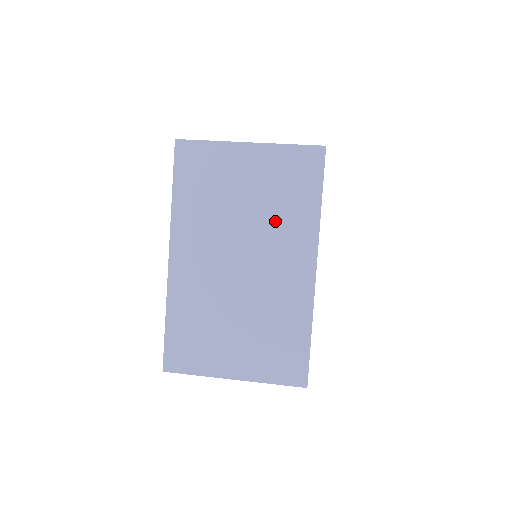
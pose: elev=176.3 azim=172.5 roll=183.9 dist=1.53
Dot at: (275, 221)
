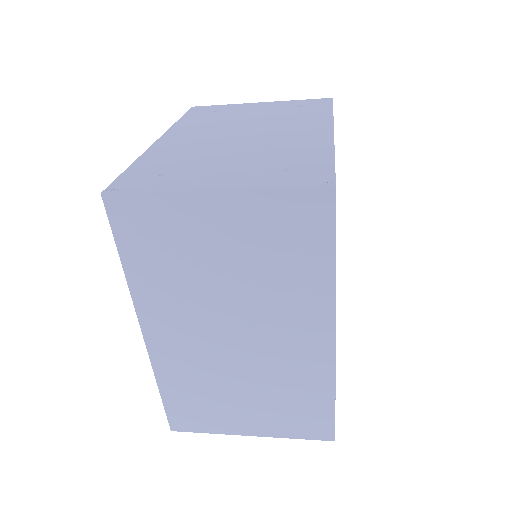
Dot at: (271, 288)
